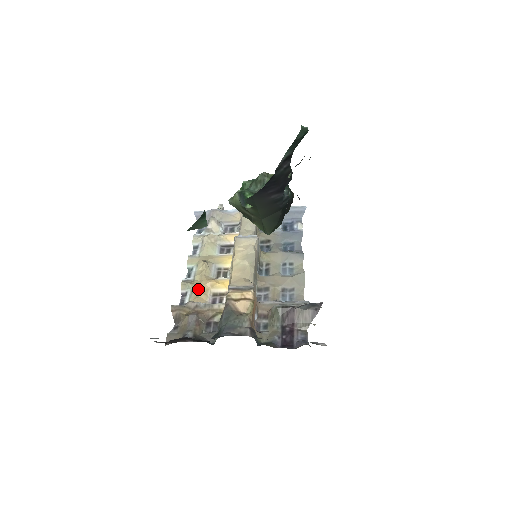
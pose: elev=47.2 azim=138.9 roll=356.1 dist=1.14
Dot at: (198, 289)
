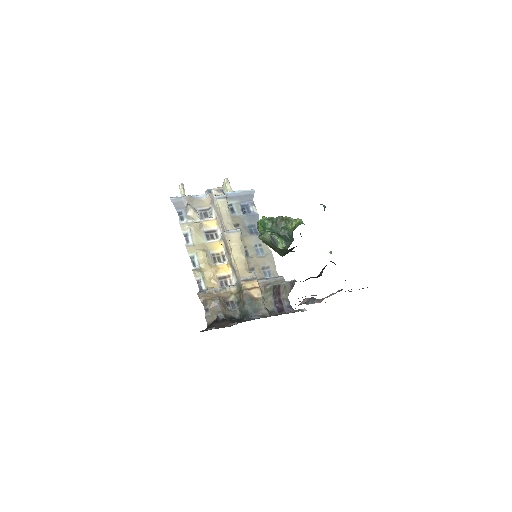
Dot at: (207, 275)
